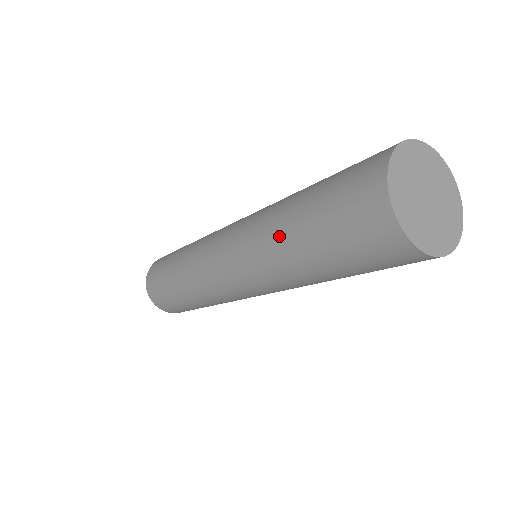
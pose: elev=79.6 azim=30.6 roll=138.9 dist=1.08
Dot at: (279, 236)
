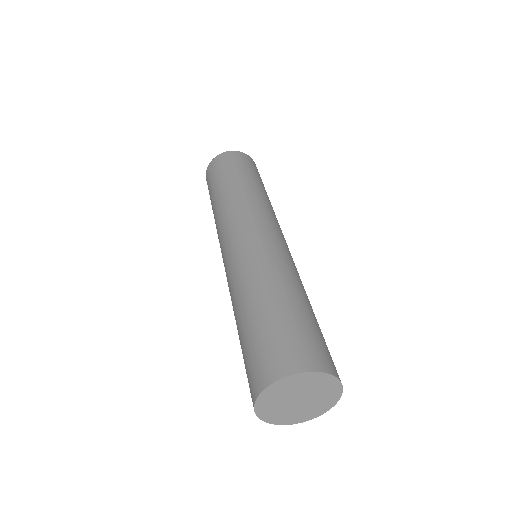
Dot at: (236, 306)
